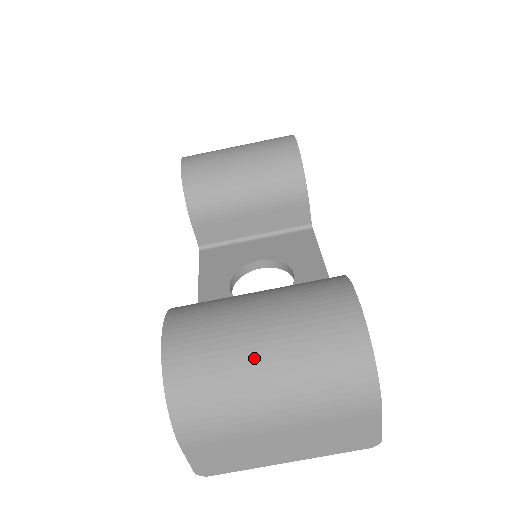
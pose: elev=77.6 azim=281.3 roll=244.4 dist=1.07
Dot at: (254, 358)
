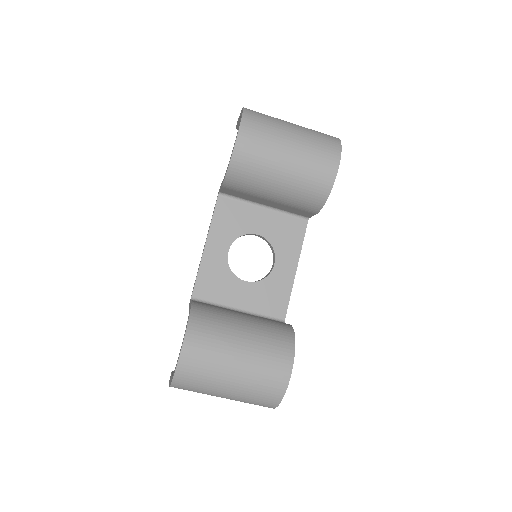
Dot at: (225, 383)
